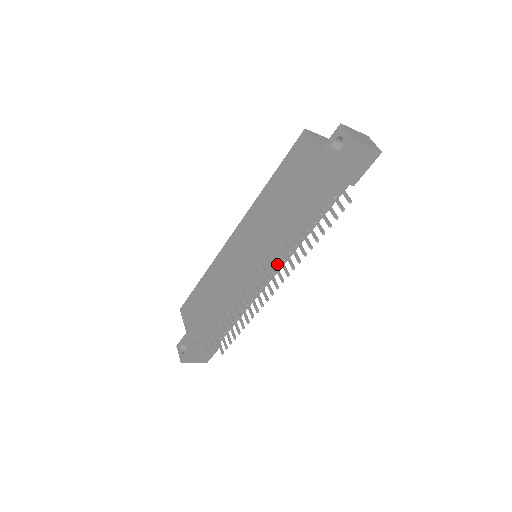
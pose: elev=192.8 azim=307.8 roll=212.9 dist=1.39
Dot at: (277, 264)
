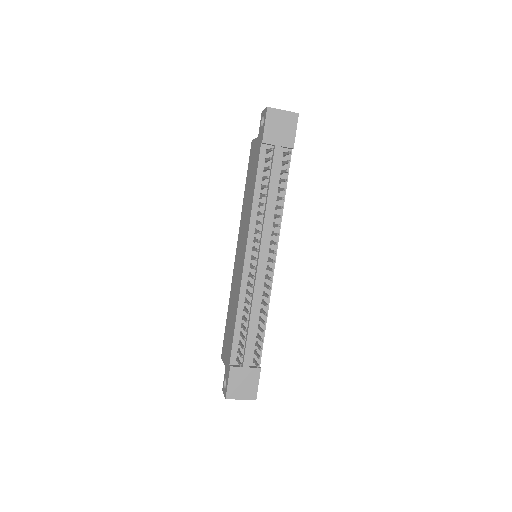
Dot at: (258, 232)
